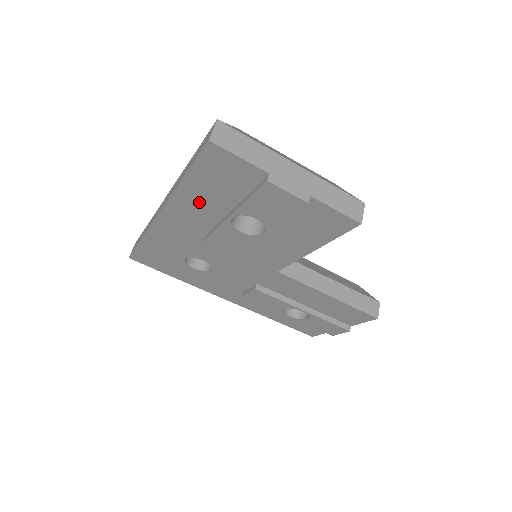
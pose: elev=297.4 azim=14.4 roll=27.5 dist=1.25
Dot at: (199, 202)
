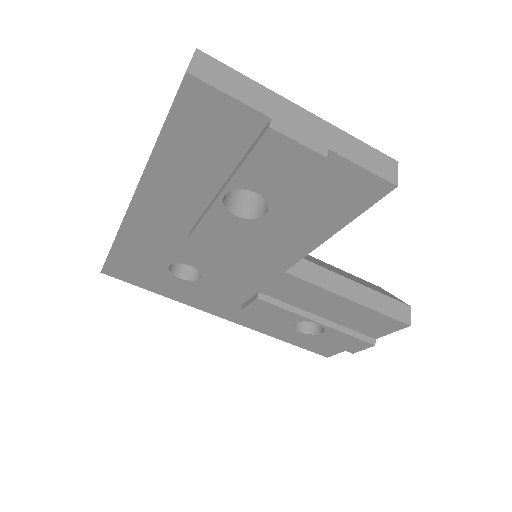
Dot at: (180, 178)
